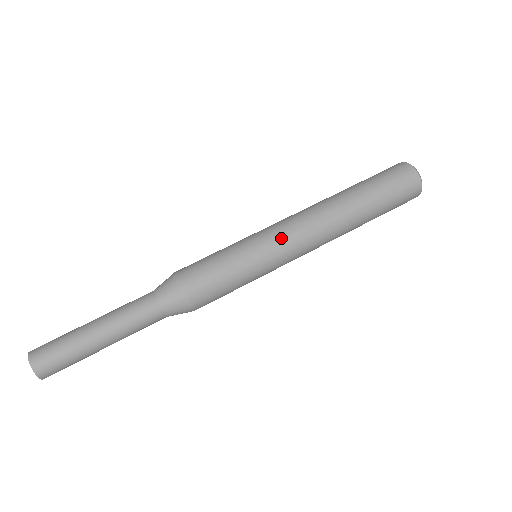
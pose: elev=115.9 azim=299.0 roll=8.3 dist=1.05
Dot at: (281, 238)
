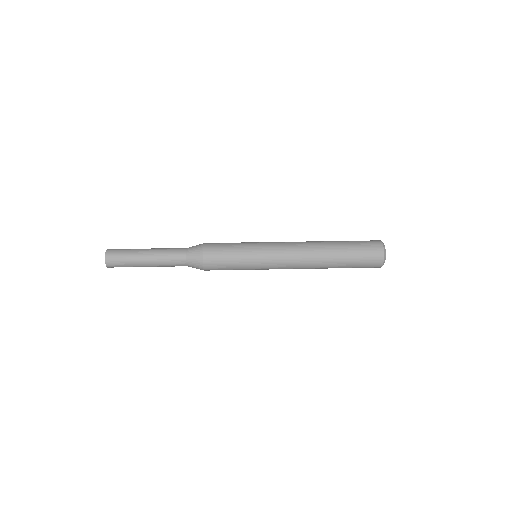
Dot at: (273, 248)
